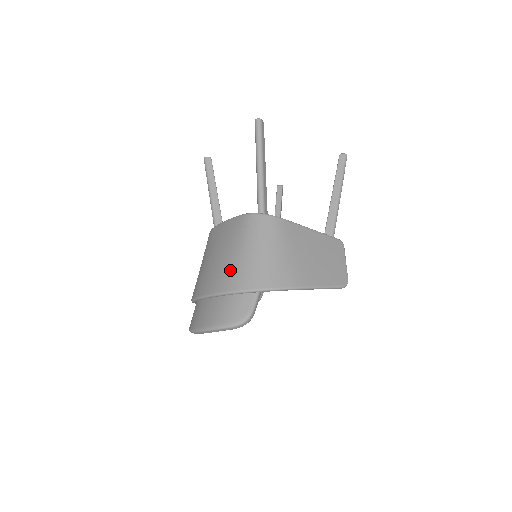
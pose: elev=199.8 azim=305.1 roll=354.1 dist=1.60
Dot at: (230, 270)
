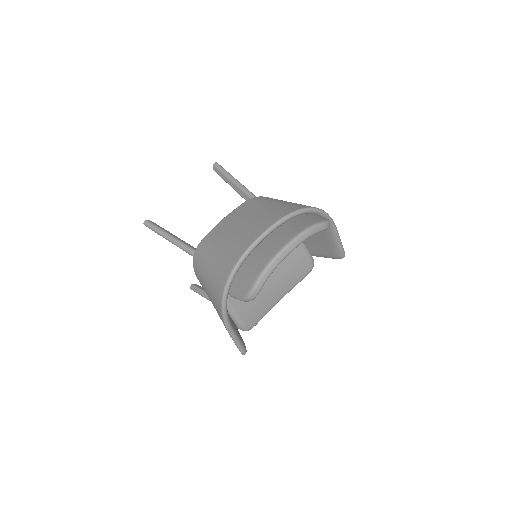
Dot at: (278, 208)
